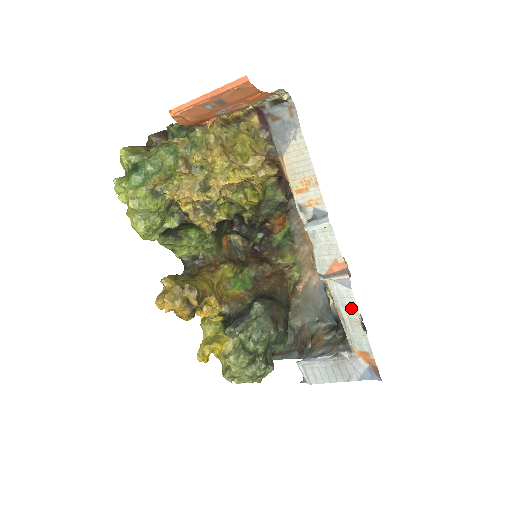
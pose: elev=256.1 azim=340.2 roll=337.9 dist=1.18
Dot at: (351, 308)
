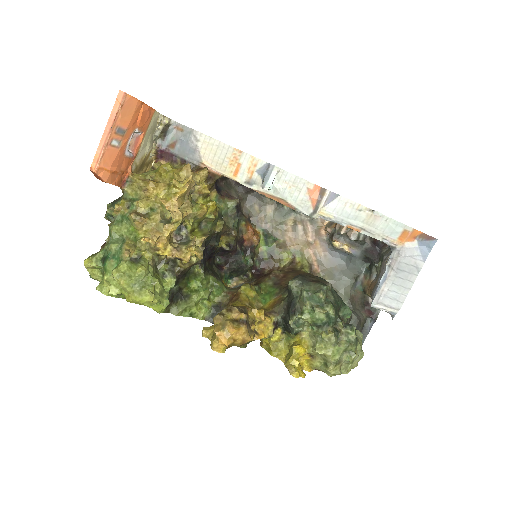
Dot at: (356, 211)
